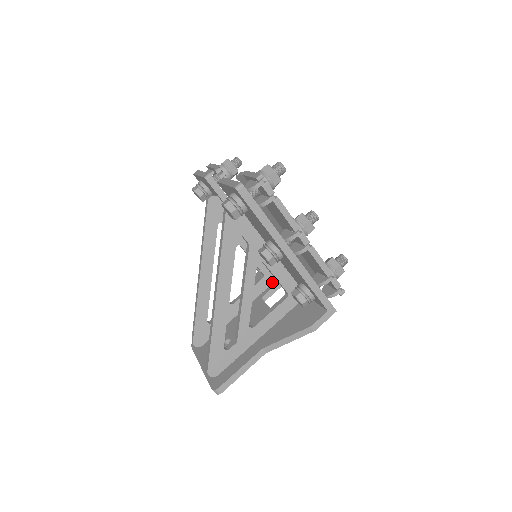
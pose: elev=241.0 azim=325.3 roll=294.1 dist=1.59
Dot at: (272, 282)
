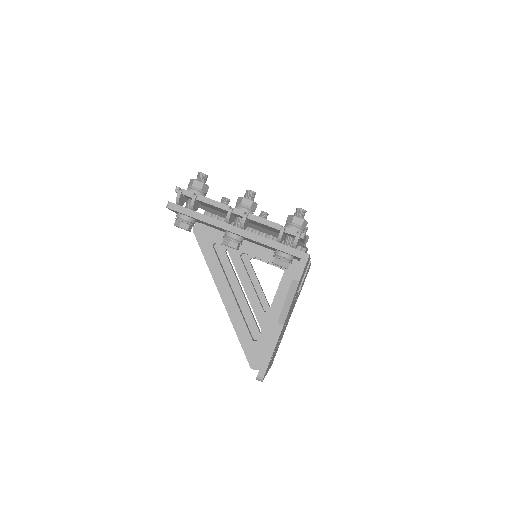
Dot at: occluded
